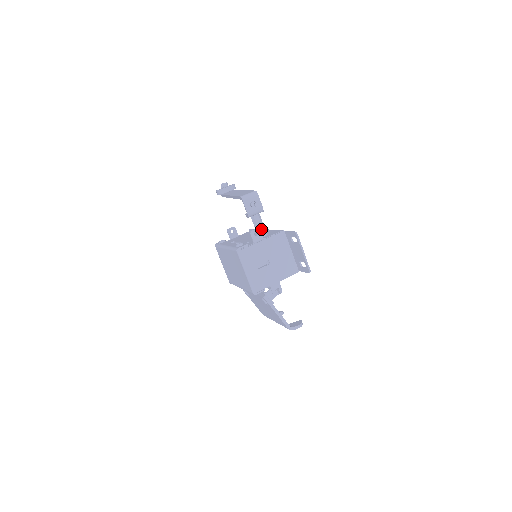
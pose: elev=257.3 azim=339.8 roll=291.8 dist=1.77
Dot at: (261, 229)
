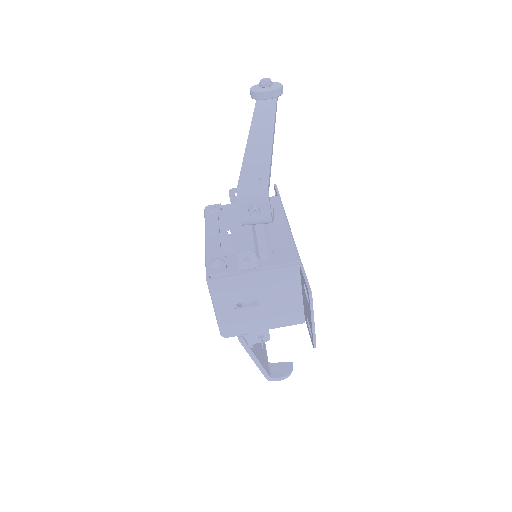
Dot at: (262, 245)
